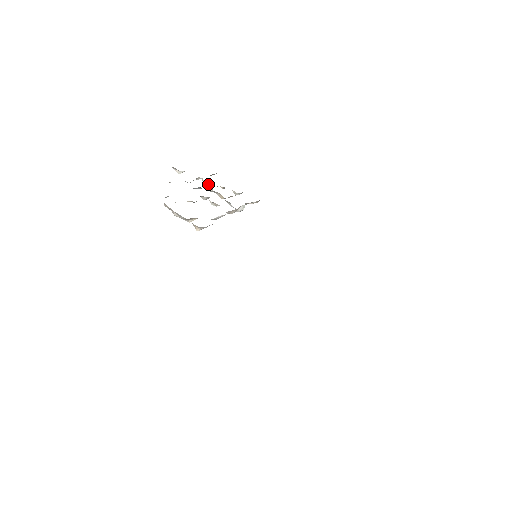
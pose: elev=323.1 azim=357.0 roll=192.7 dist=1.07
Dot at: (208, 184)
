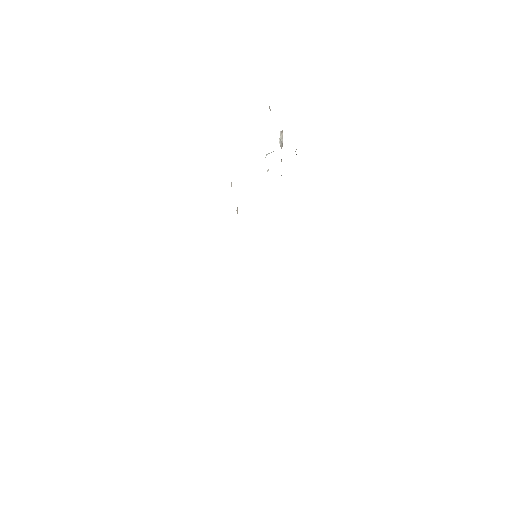
Dot at: (282, 143)
